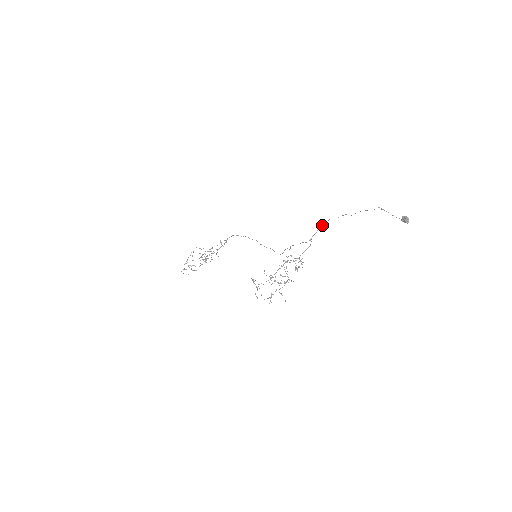
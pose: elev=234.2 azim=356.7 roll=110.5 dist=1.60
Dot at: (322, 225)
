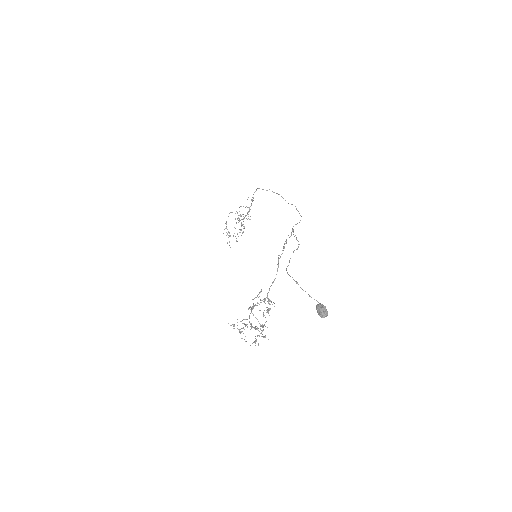
Dot at: occluded
